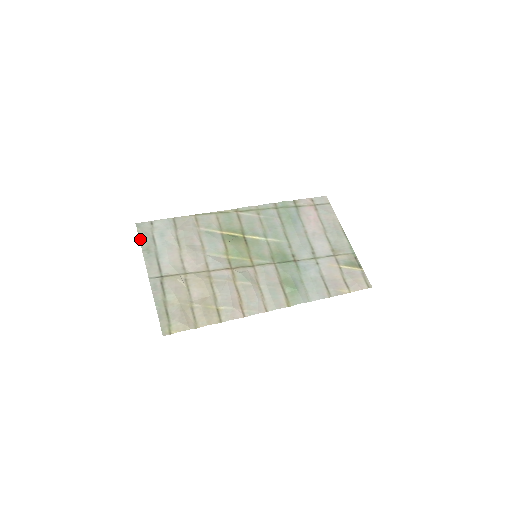
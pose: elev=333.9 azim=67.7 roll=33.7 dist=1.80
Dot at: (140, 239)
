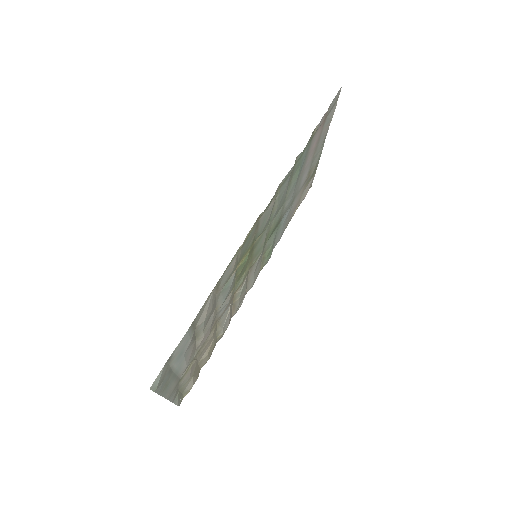
Dot at: (158, 393)
